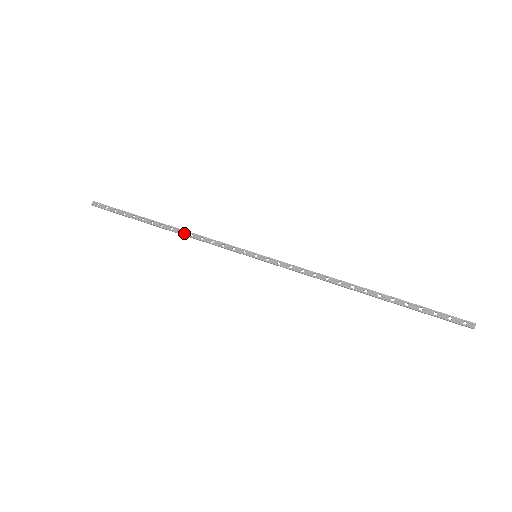
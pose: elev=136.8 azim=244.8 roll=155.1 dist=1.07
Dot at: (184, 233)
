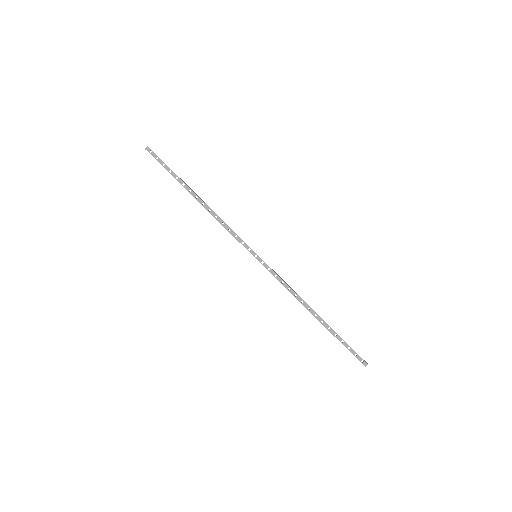
Dot at: (211, 212)
